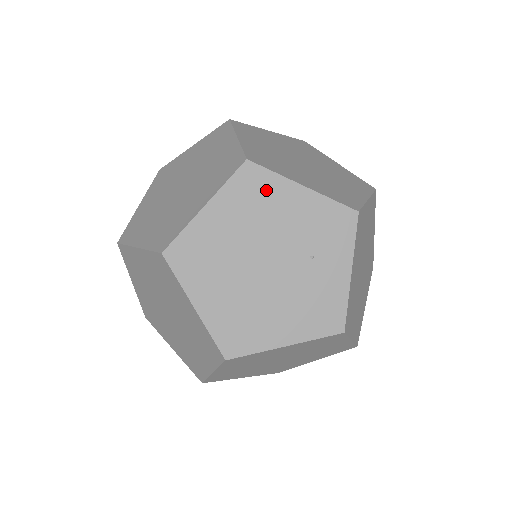
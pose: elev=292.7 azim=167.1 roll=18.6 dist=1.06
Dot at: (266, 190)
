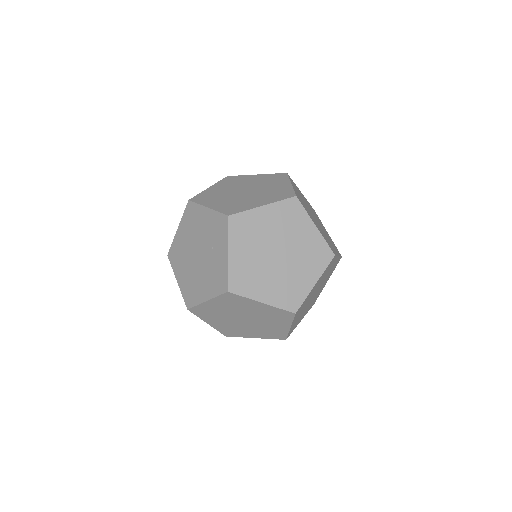
Dot at: (195, 214)
